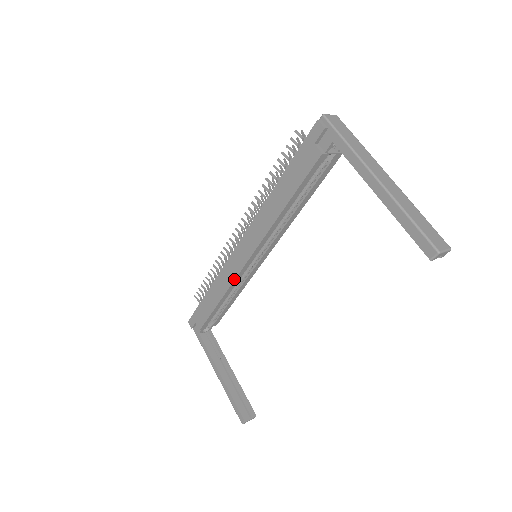
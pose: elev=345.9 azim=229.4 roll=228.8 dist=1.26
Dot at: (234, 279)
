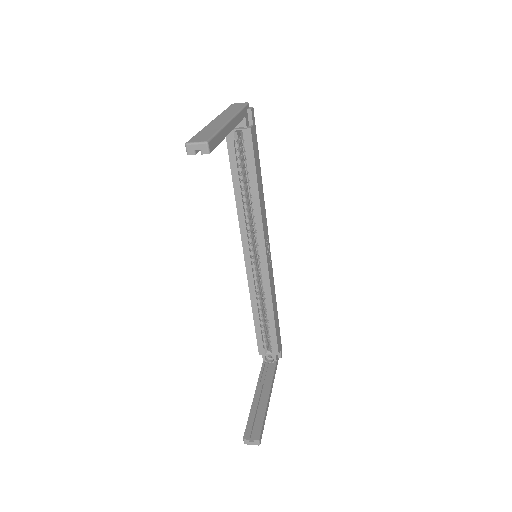
Dot at: (248, 282)
